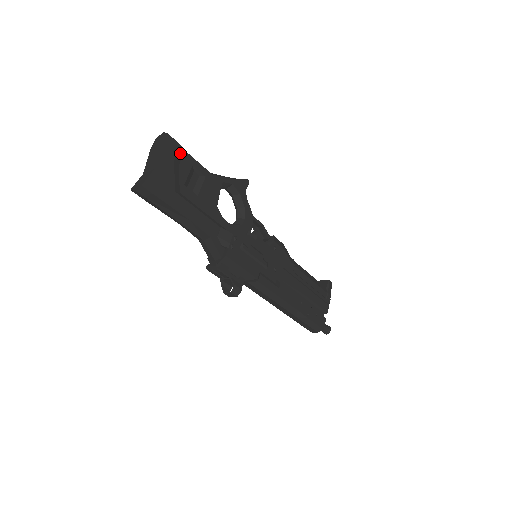
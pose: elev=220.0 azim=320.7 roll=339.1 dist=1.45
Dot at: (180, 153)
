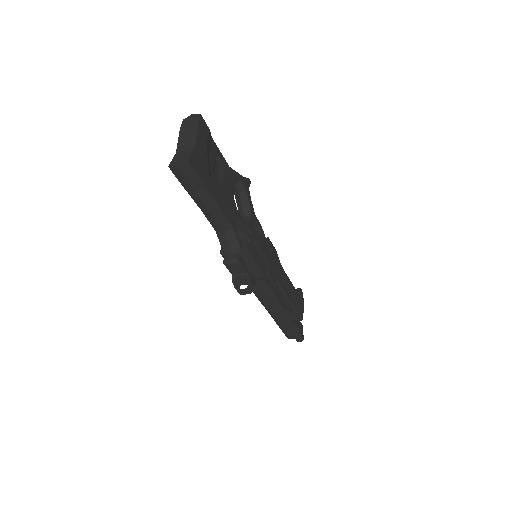
Dot at: (209, 138)
